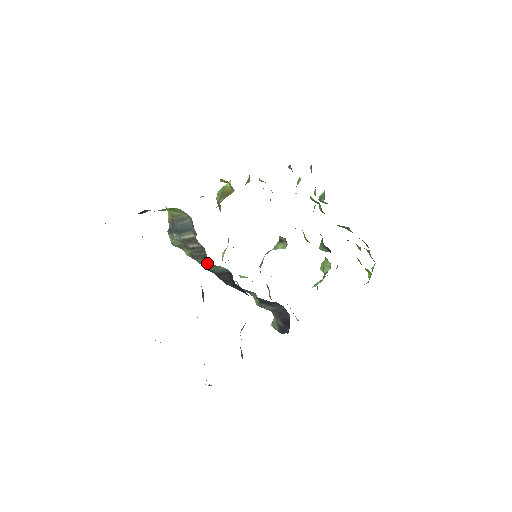
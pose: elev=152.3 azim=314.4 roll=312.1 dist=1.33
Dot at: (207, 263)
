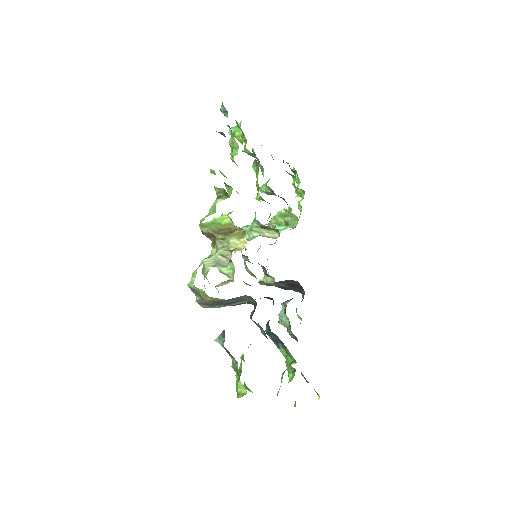
Dot at: (247, 303)
